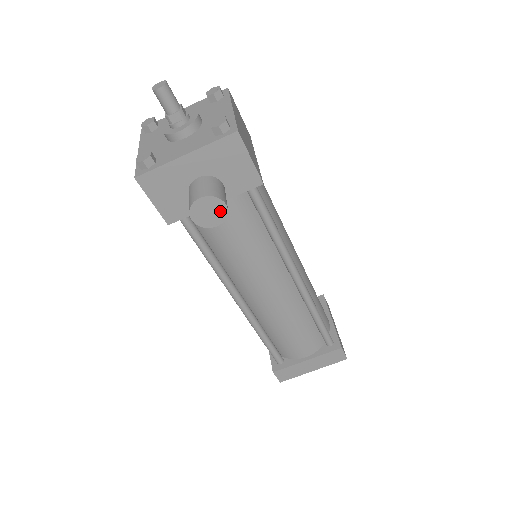
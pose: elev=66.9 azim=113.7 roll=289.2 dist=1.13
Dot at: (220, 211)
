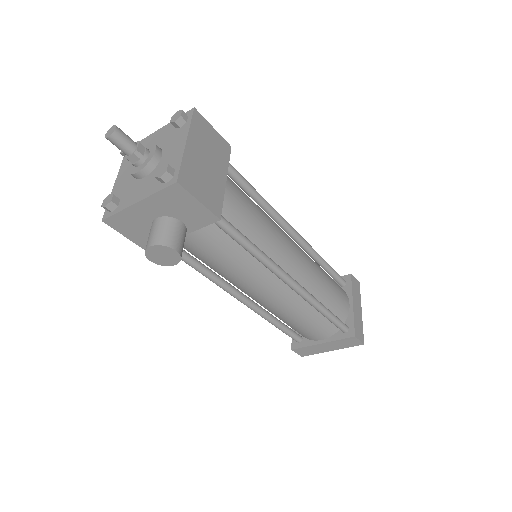
Dot at: (173, 255)
